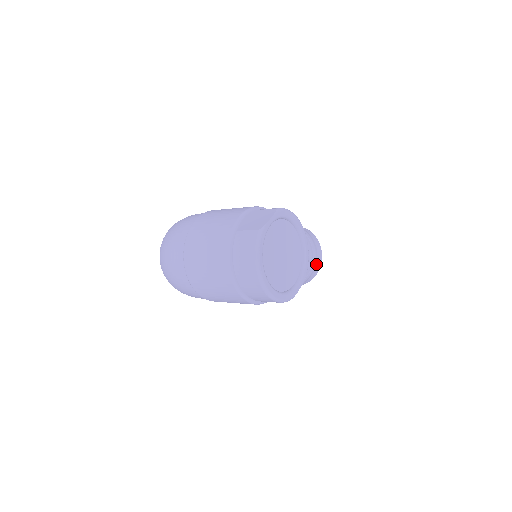
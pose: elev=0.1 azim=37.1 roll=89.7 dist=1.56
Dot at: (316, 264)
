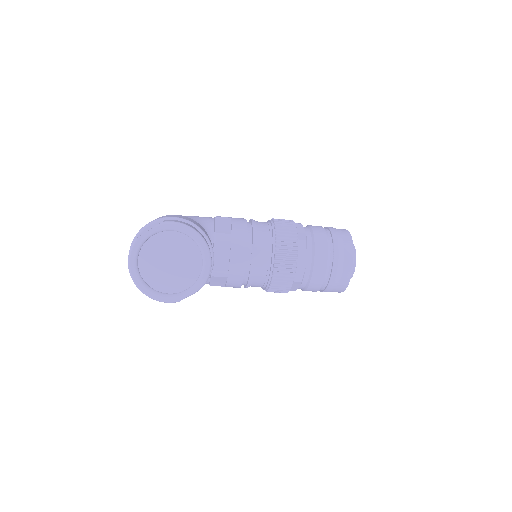
Dot at: (341, 273)
